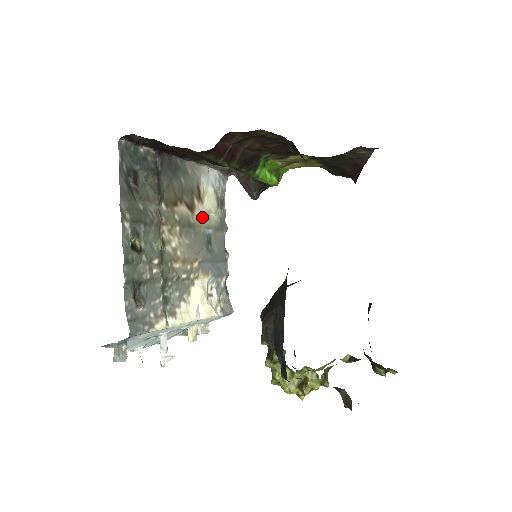
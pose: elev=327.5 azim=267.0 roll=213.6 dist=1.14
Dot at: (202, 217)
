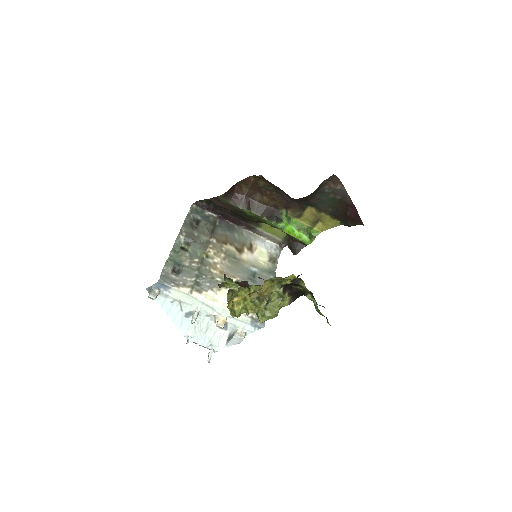
Dot at: (249, 259)
